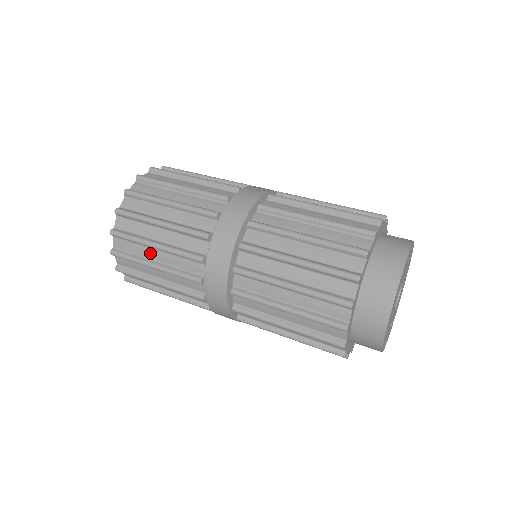
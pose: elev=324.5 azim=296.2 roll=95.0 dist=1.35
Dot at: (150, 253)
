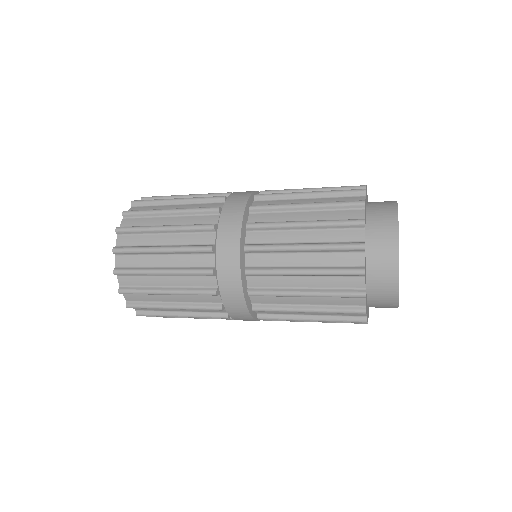
Dot at: (158, 281)
